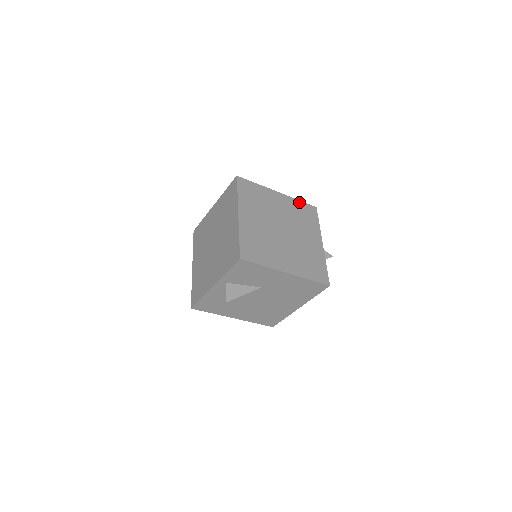
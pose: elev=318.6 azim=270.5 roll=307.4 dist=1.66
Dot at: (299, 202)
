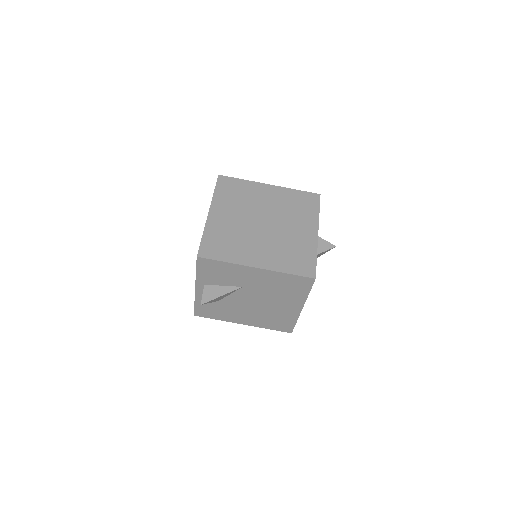
Dot at: (296, 191)
